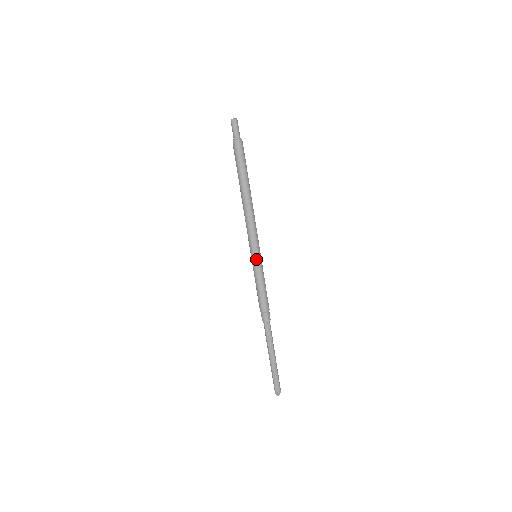
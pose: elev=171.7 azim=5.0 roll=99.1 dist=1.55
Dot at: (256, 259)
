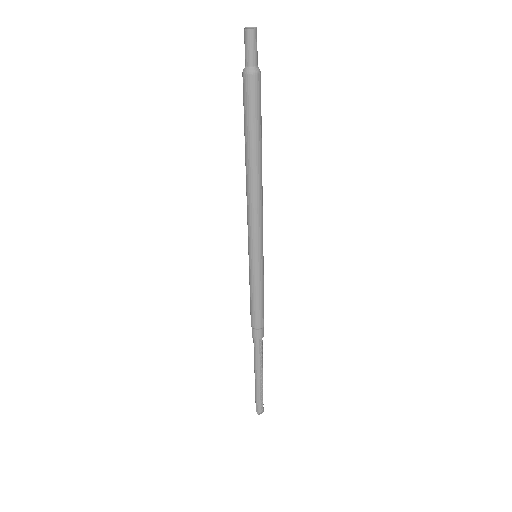
Dot at: (262, 261)
